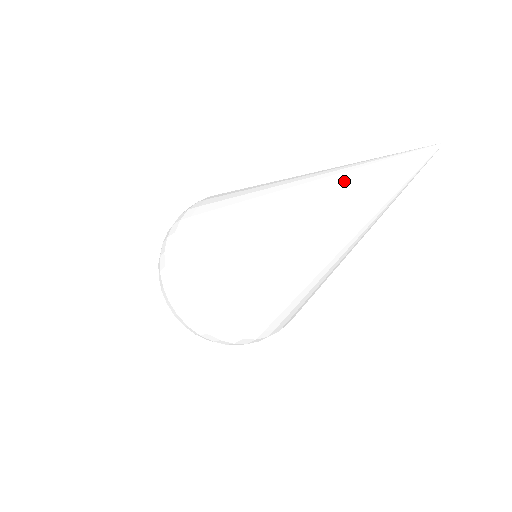
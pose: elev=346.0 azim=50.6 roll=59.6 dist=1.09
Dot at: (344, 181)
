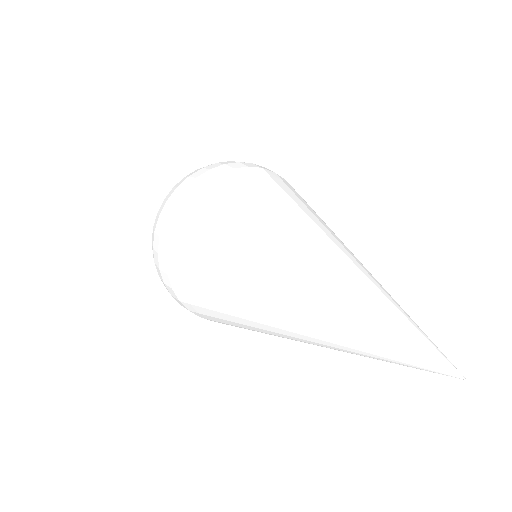
Dot at: (360, 317)
